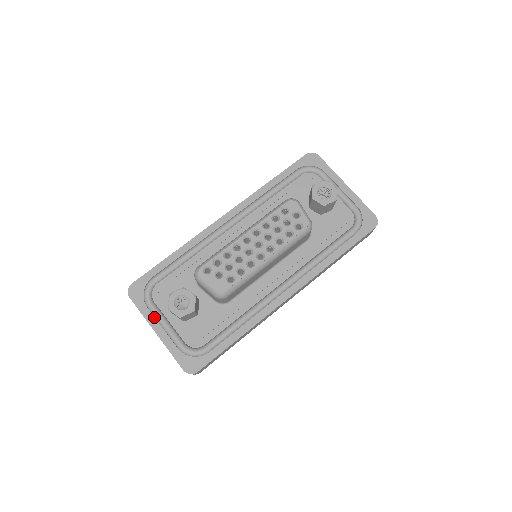
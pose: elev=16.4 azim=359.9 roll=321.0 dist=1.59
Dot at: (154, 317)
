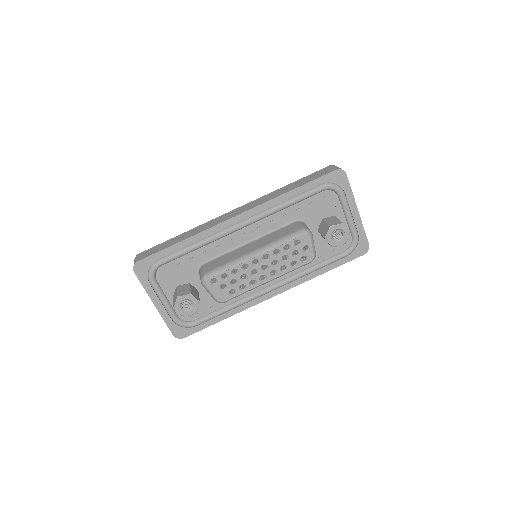
Dot at: (155, 293)
